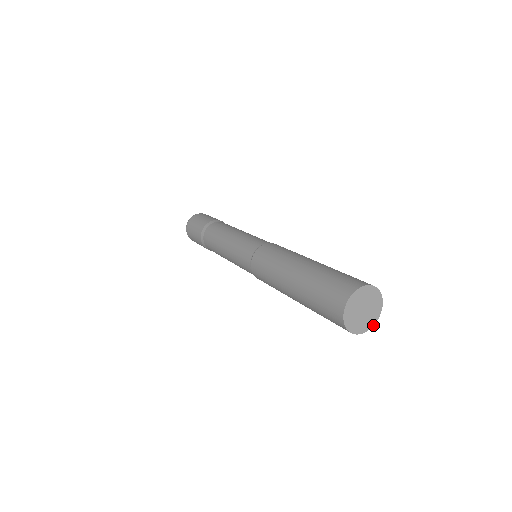
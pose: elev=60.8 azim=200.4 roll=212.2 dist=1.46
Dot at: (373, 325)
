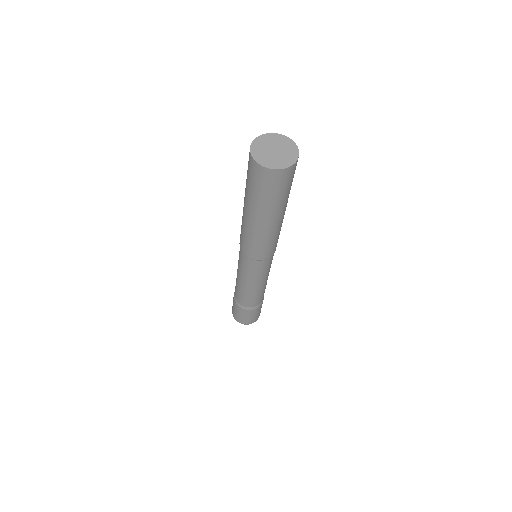
Dot at: (298, 153)
